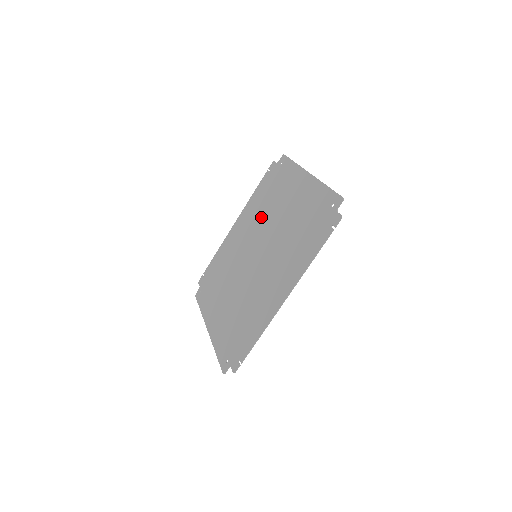
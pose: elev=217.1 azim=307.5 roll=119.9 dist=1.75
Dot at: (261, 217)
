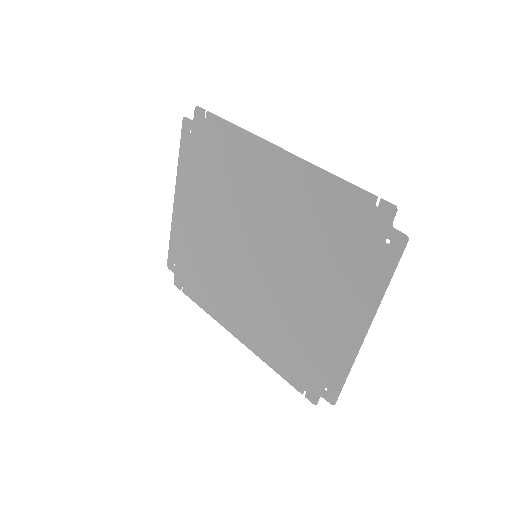
Dot at: (299, 237)
